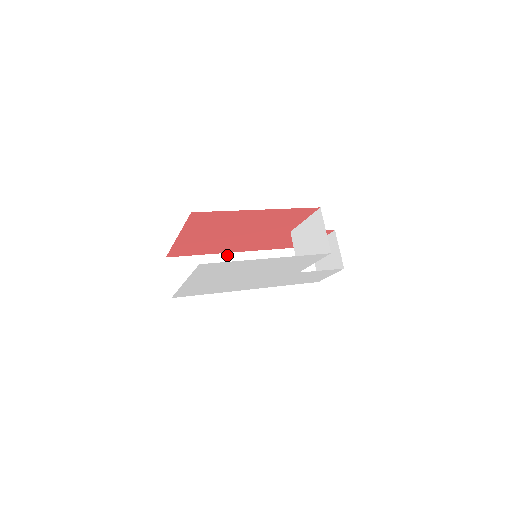
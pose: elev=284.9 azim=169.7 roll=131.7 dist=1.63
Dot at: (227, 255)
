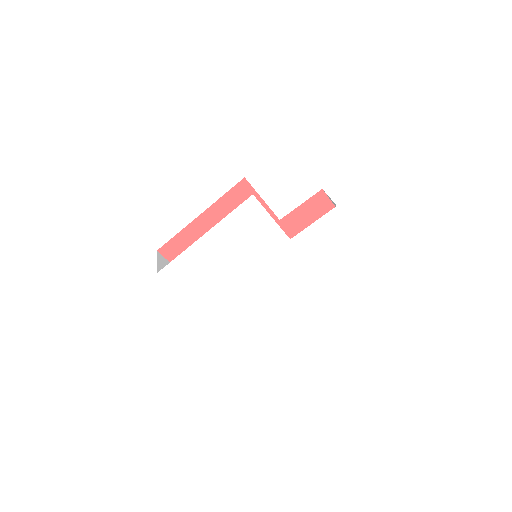
Dot at: occluded
